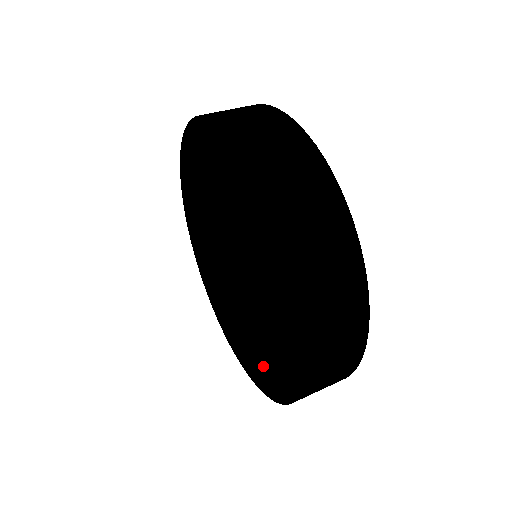
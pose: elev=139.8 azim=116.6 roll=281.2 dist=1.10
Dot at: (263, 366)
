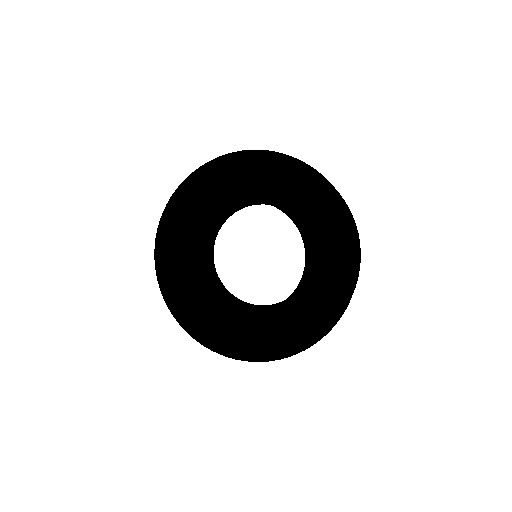
Dot at: (258, 335)
